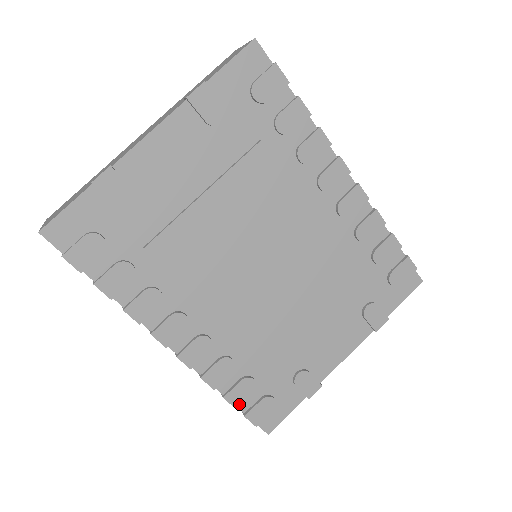
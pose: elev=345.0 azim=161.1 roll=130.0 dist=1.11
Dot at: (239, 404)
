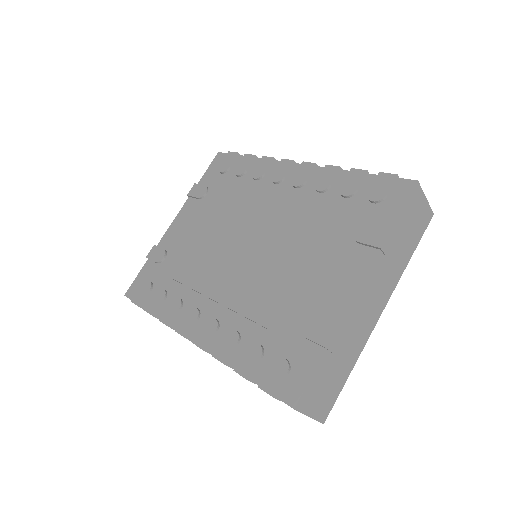
Dot at: (250, 374)
